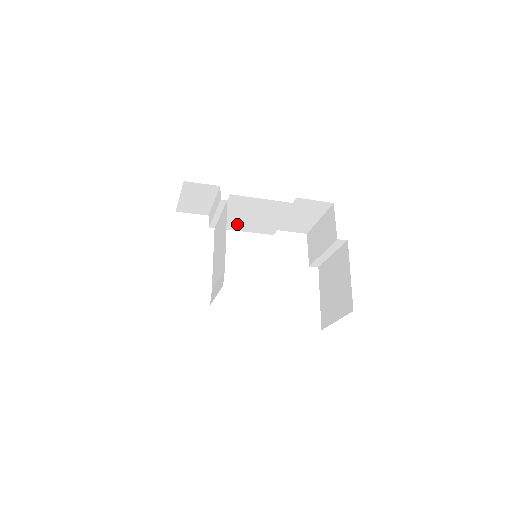
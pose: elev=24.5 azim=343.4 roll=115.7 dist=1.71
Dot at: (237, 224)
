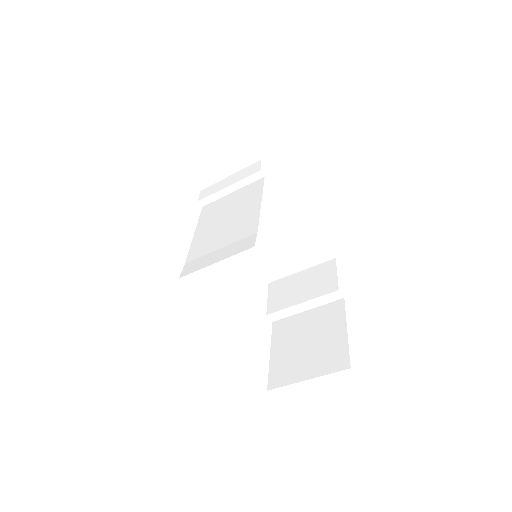
Dot at: occluded
